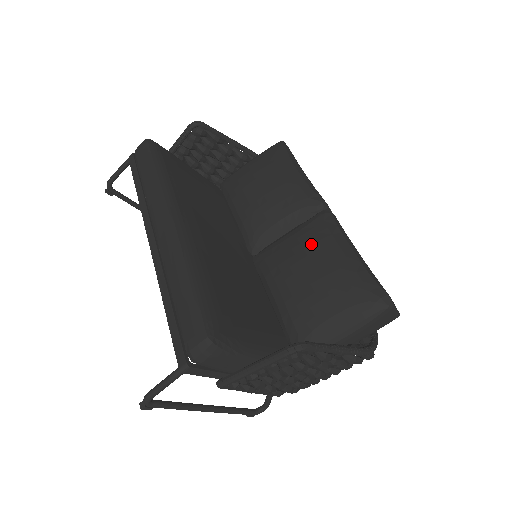
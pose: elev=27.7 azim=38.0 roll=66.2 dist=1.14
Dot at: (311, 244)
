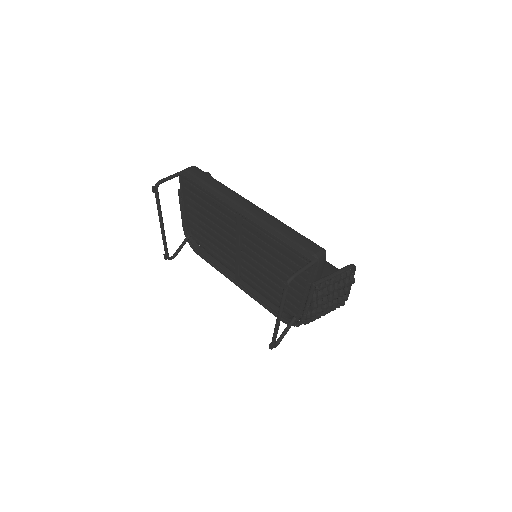
Dot at: occluded
